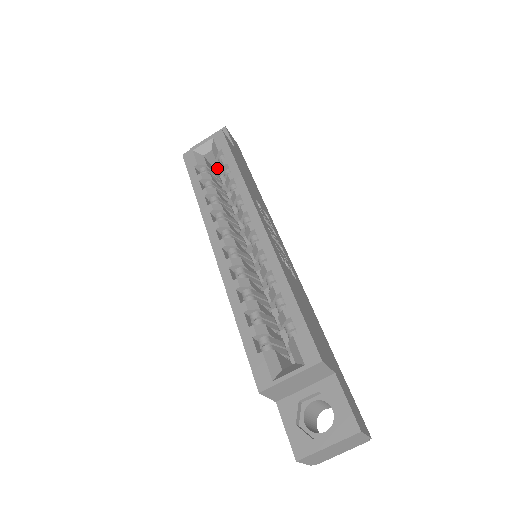
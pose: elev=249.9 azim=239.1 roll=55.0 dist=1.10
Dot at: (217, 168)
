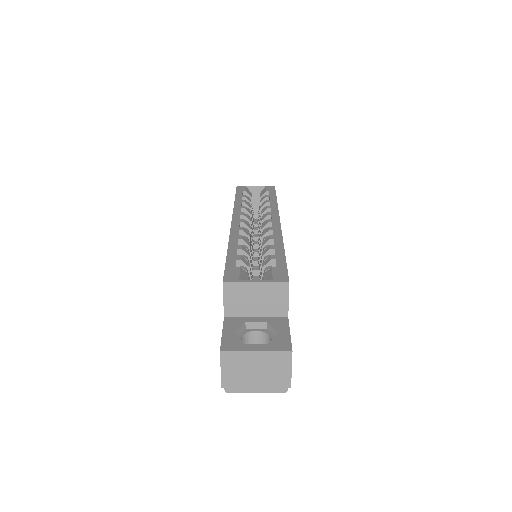
Dot at: (254, 211)
